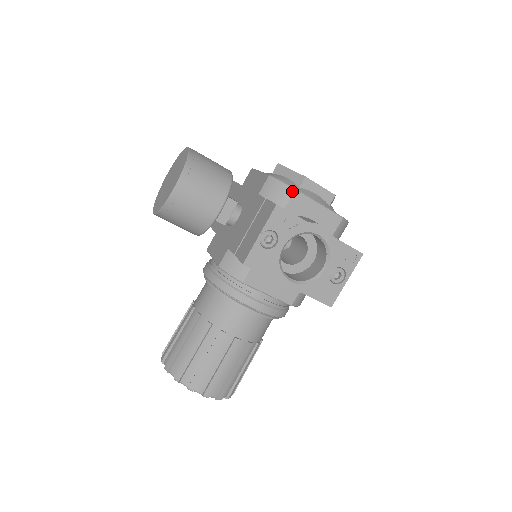
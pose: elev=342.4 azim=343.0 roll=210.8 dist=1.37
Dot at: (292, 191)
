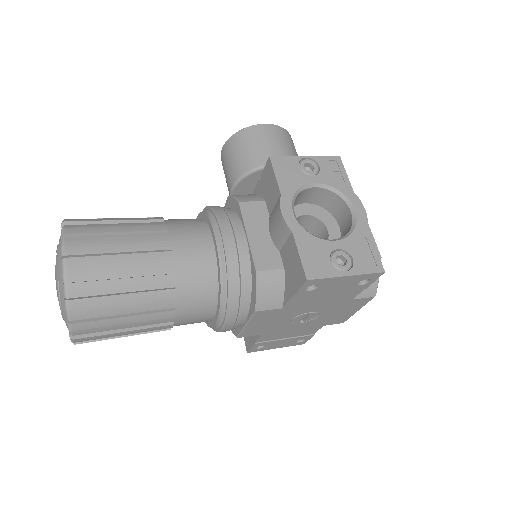
Dot at: occluded
